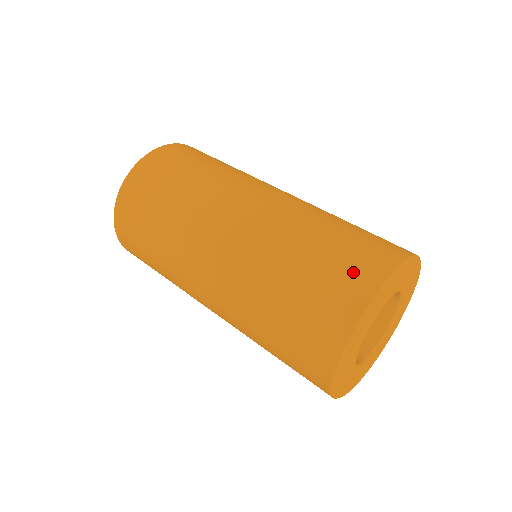
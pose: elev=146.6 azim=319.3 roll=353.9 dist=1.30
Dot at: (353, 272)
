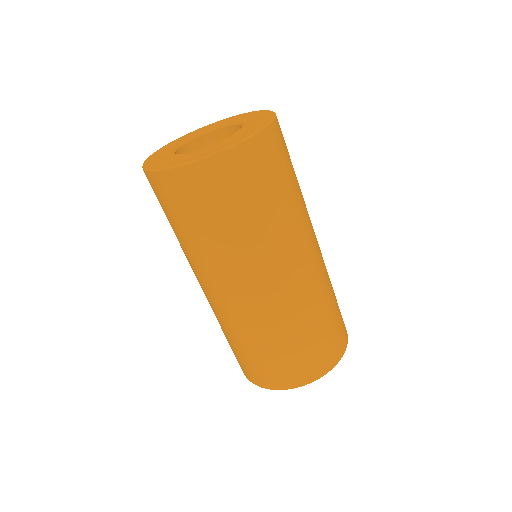
Dot at: (277, 375)
